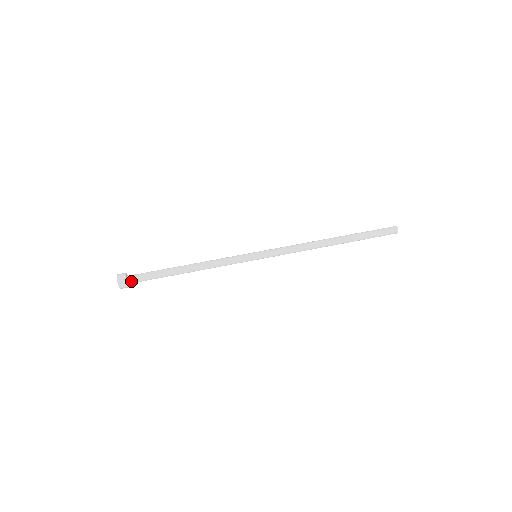
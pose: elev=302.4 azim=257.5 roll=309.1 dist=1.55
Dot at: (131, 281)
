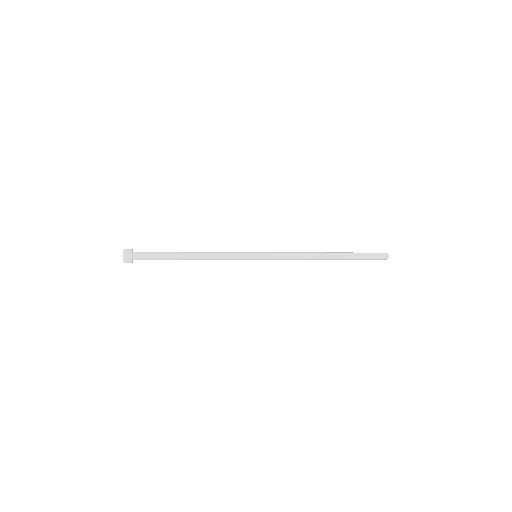
Dot at: (136, 252)
